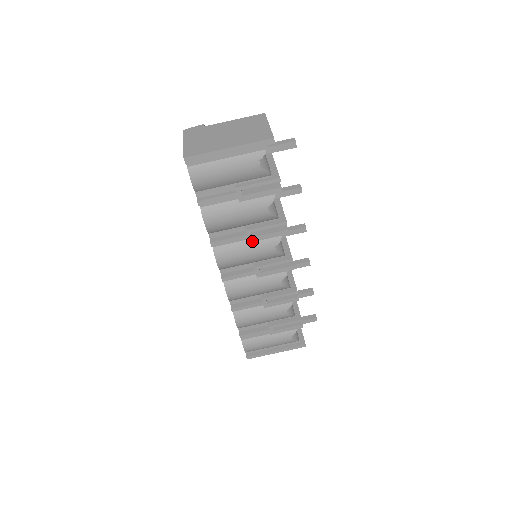
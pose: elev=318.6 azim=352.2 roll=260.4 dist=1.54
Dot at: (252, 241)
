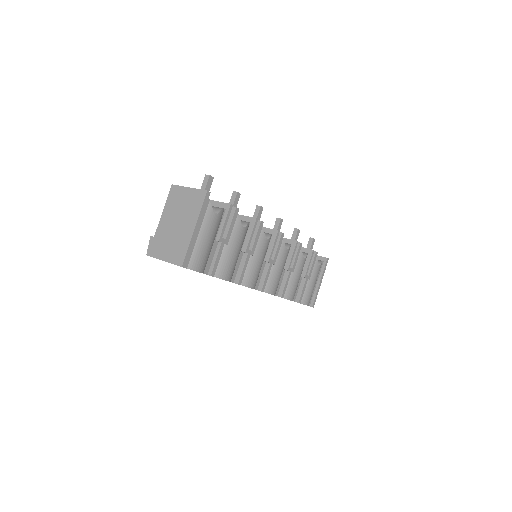
Dot at: (253, 252)
